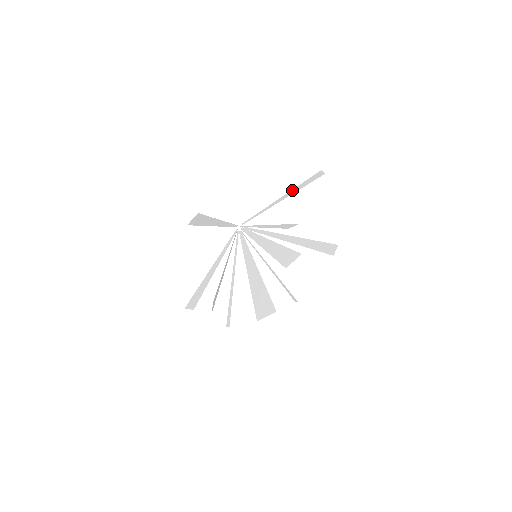
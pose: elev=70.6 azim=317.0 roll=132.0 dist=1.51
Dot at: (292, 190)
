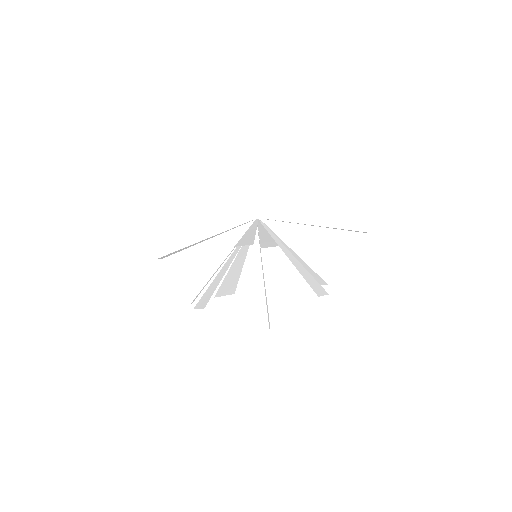
Dot at: occluded
